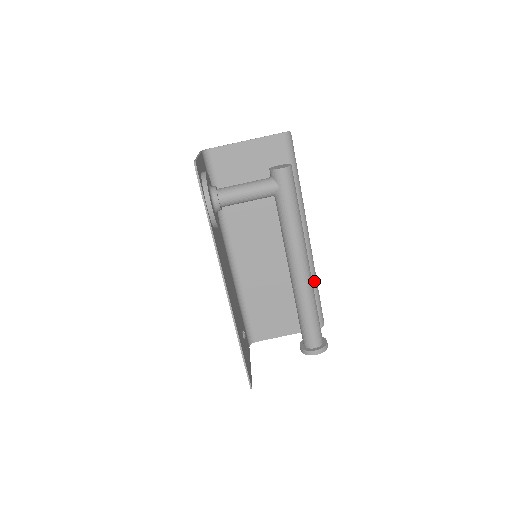
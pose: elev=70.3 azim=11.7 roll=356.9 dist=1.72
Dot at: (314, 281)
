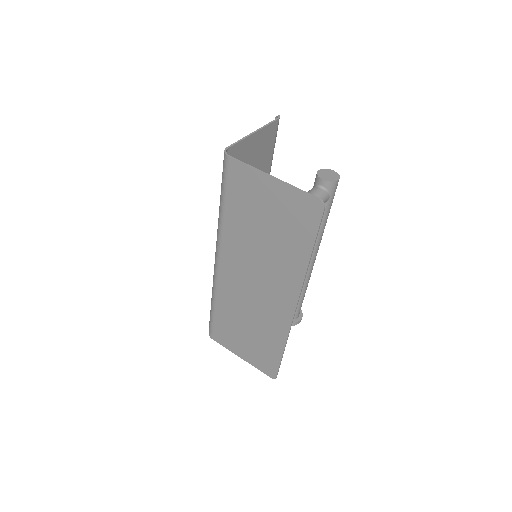
Dot at: occluded
